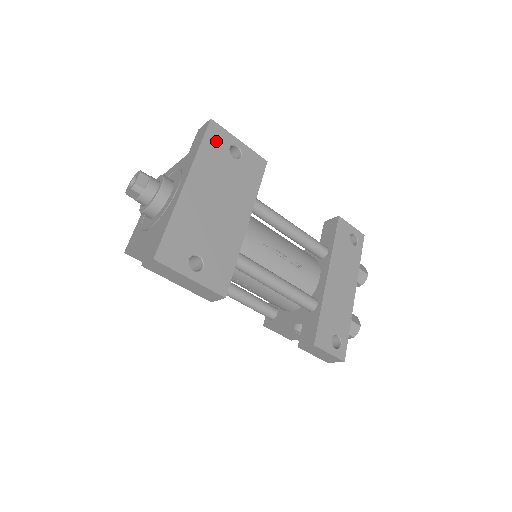
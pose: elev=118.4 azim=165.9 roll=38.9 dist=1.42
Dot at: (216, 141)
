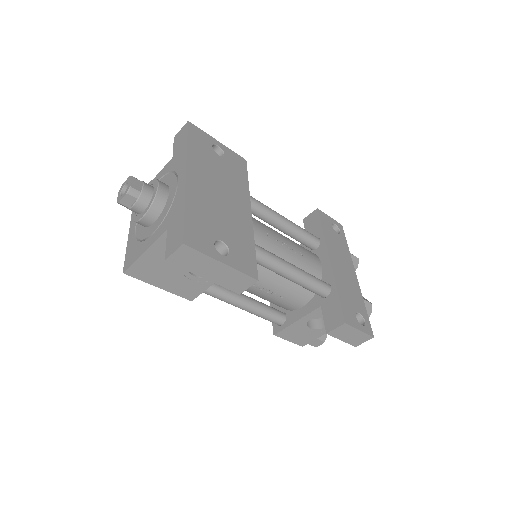
Dot at: (199, 140)
